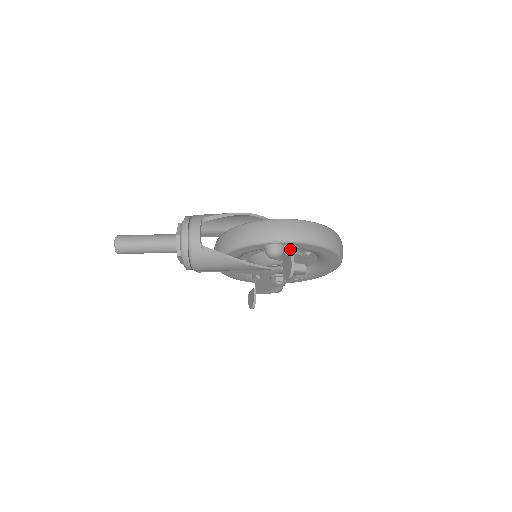
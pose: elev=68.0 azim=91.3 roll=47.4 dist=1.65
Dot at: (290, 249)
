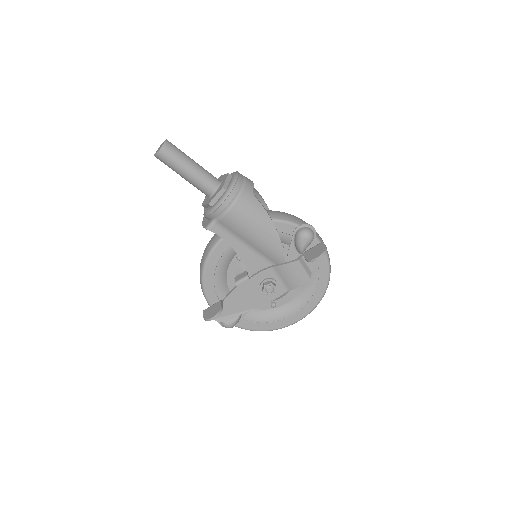
Dot at: (311, 247)
